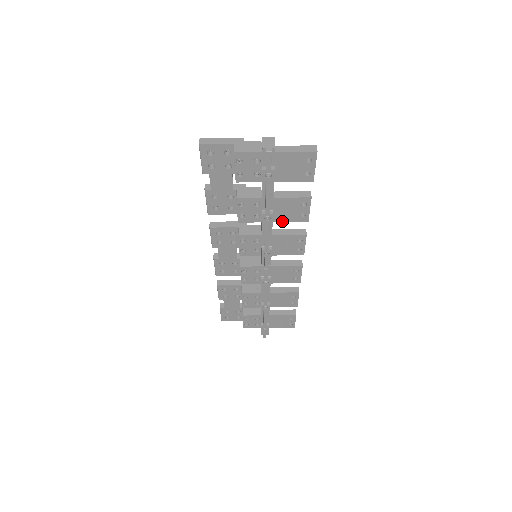
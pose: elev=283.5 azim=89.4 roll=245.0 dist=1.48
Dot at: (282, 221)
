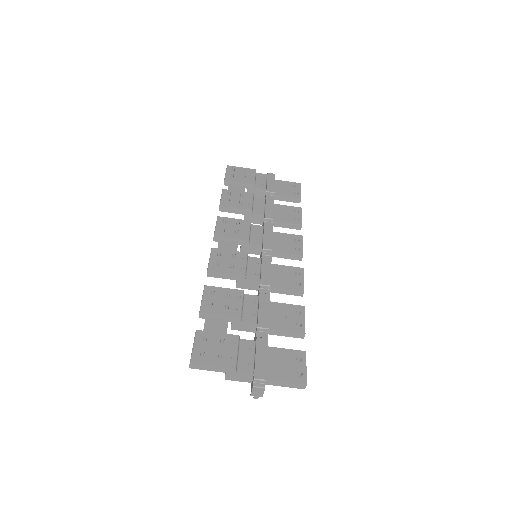
Dot at: occluded
